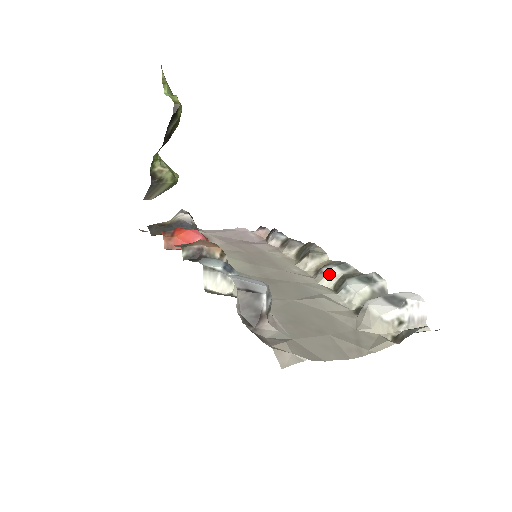
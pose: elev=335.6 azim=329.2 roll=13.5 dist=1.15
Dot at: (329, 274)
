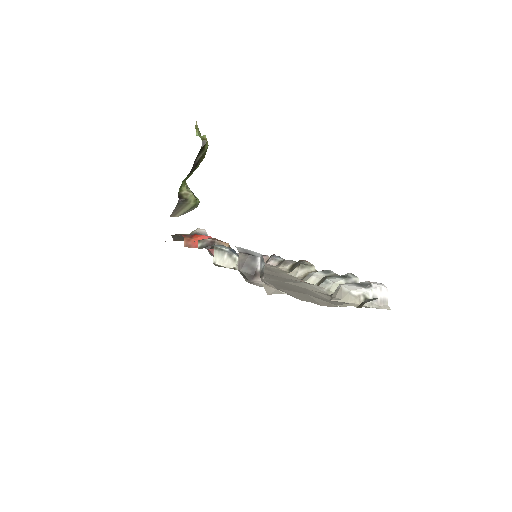
Dot at: (314, 275)
